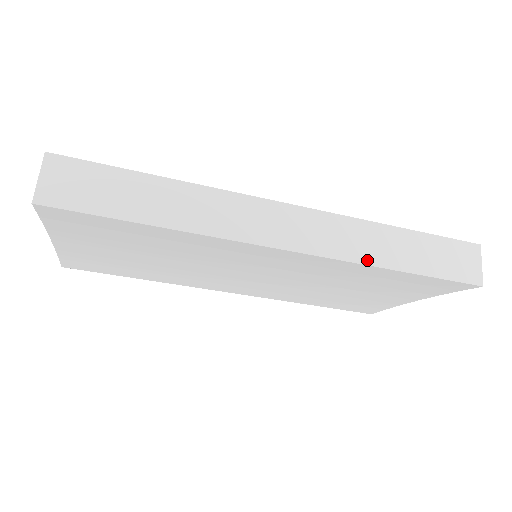
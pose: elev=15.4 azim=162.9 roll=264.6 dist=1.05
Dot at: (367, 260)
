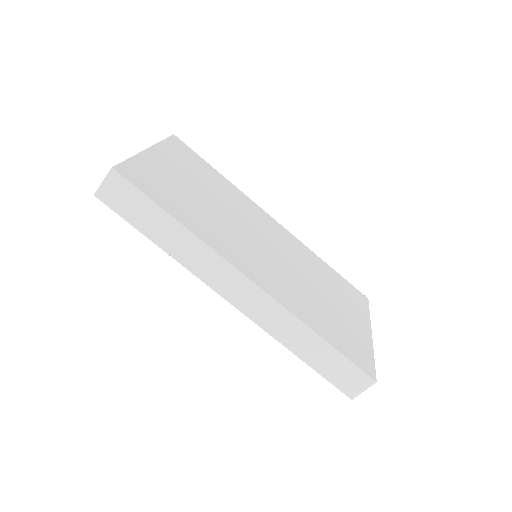
Dot at: (279, 338)
